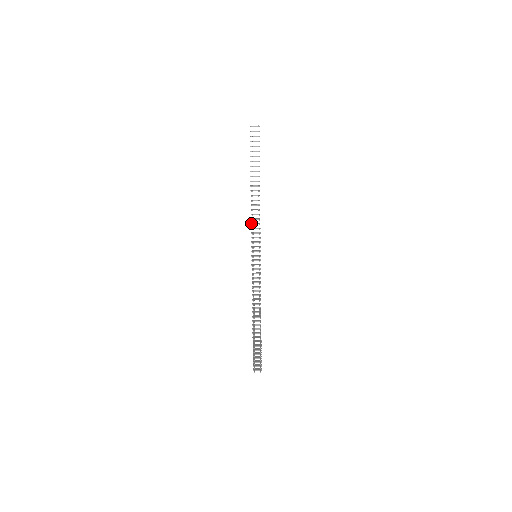
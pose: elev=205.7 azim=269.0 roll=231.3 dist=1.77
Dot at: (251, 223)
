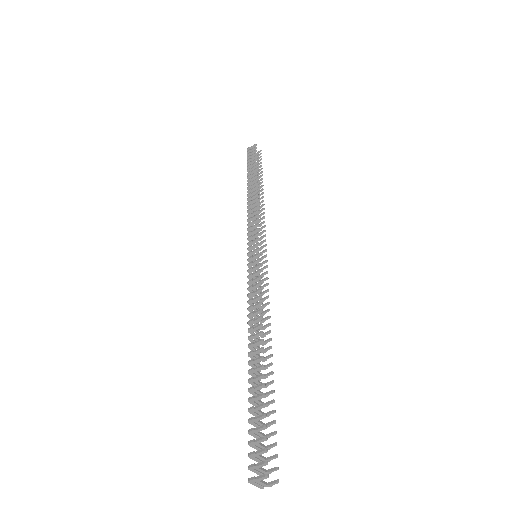
Dot at: (250, 217)
